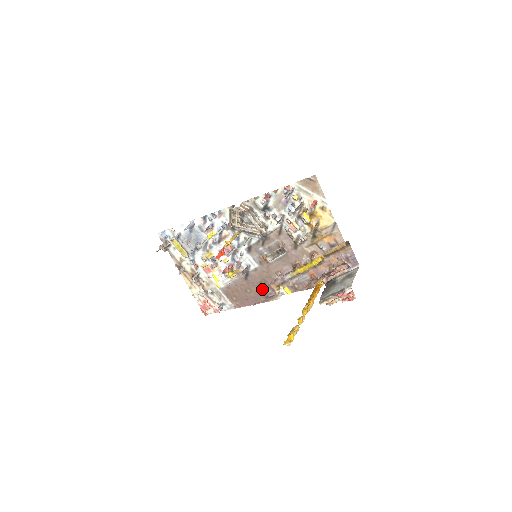
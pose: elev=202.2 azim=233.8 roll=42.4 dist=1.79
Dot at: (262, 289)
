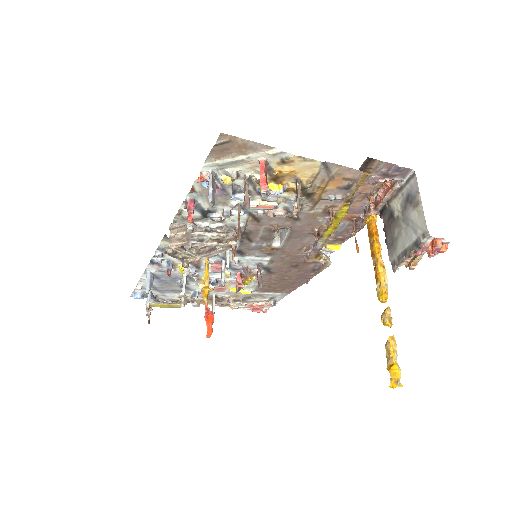
Dot at: (300, 269)
